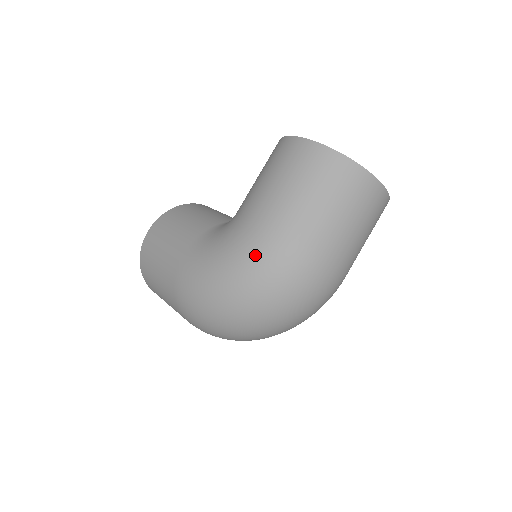
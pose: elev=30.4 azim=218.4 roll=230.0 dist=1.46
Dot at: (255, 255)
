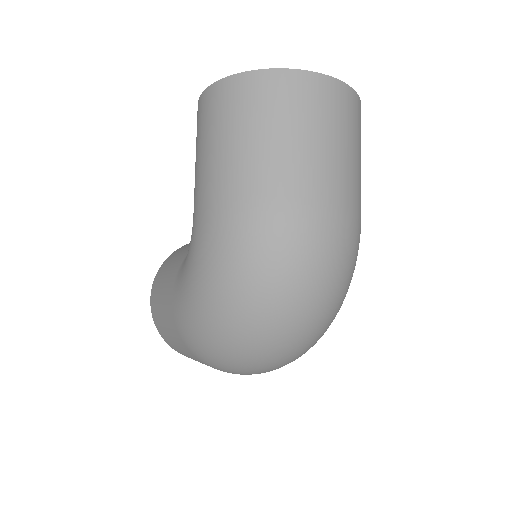
Dot at: (216, 247)
